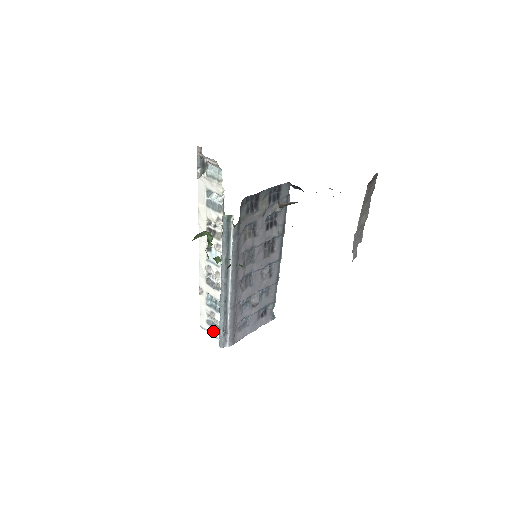
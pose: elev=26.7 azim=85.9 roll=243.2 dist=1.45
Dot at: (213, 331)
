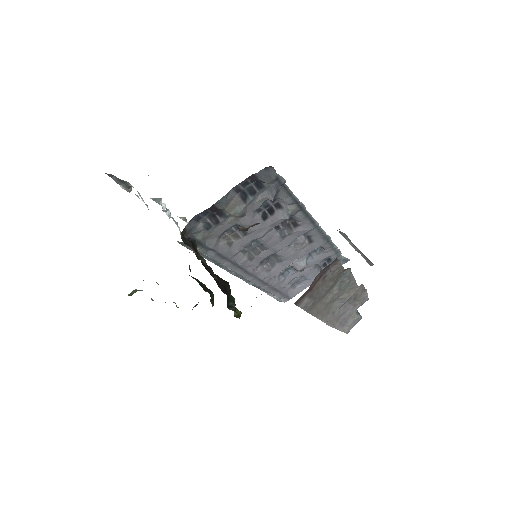
Dot at: occluded
